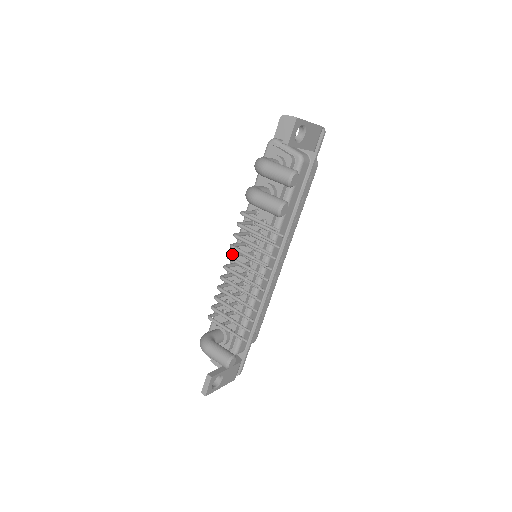
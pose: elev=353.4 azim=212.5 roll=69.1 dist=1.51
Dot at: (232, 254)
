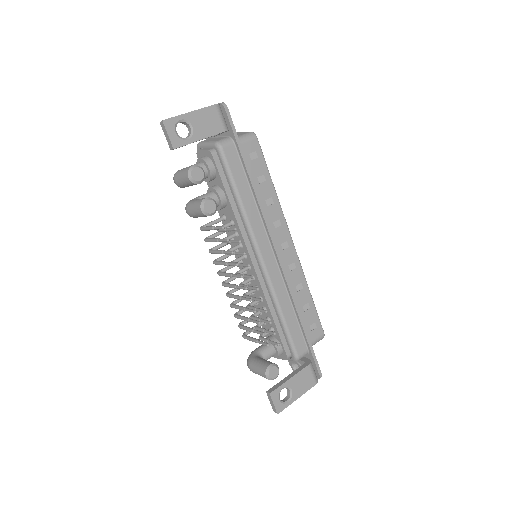
Dot at: (223, 268)
